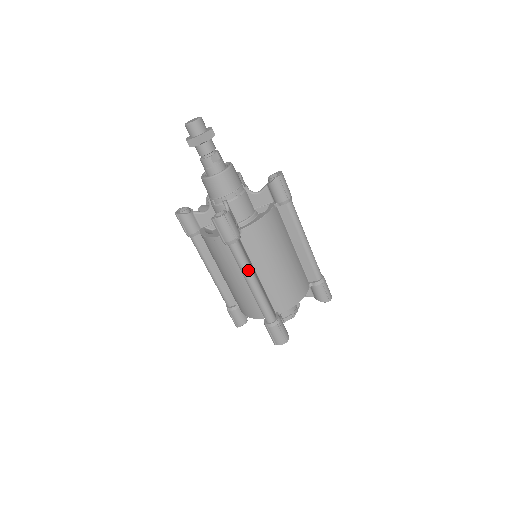
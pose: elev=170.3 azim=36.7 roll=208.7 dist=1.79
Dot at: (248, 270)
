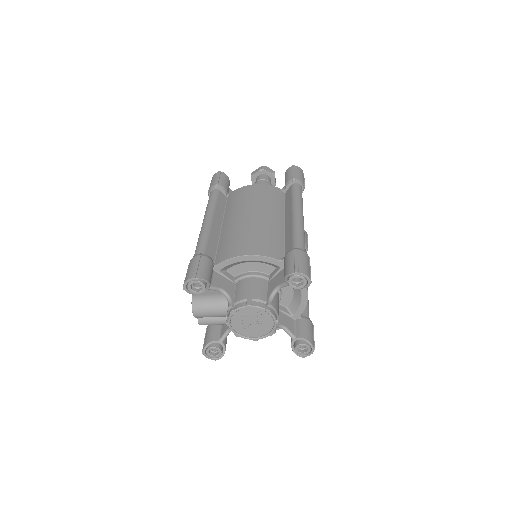
Dot at: (302, 205)
